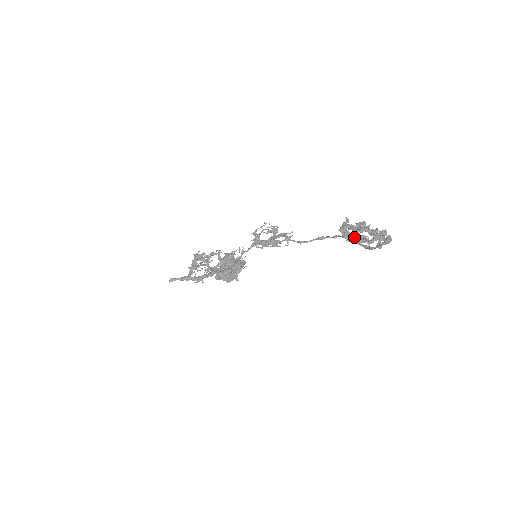
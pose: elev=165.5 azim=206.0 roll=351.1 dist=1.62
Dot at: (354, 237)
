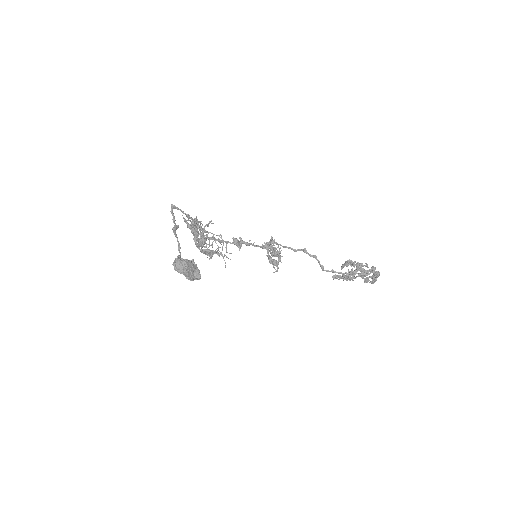
Dot at: (361, 264)
